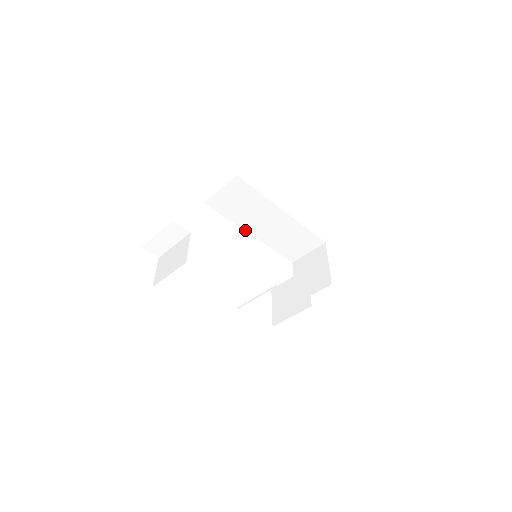
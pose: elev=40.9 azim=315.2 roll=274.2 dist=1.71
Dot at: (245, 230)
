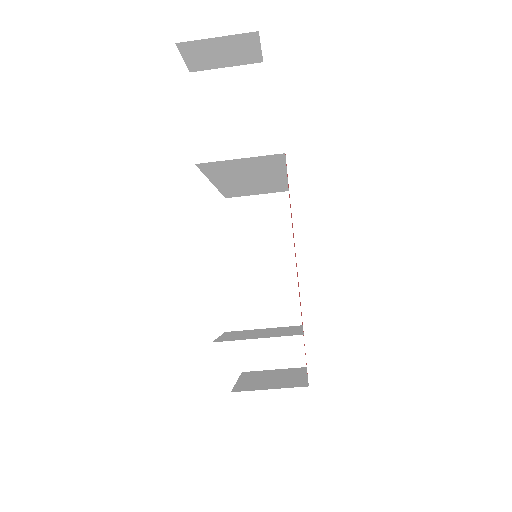
Dot at: (233, 271)
